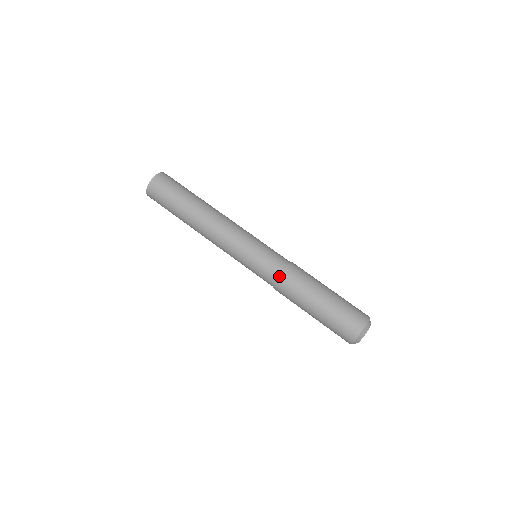
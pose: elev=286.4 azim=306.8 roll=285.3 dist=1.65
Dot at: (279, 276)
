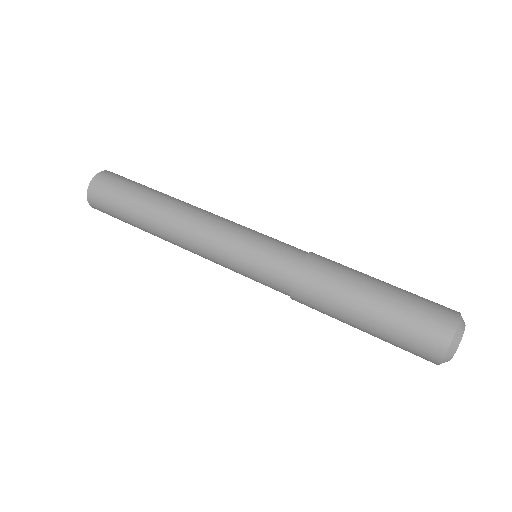
Dot at: (305, 257)
